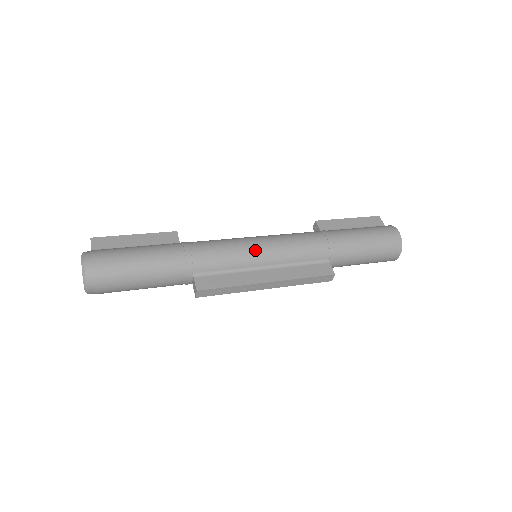
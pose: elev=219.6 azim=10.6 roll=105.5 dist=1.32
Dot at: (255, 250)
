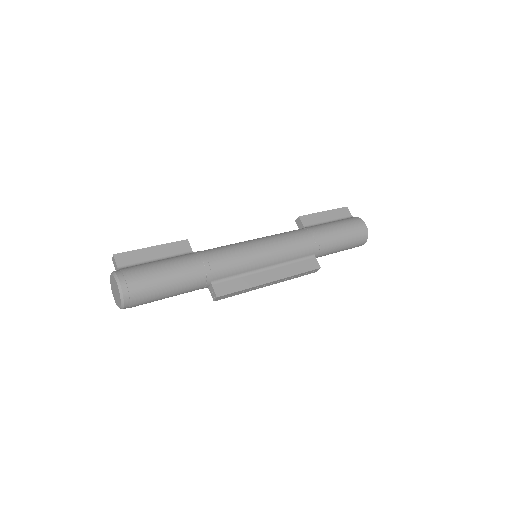
Dot at: (259, 255)
